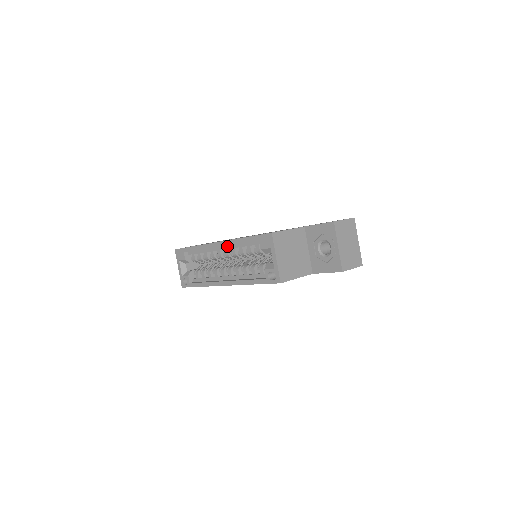
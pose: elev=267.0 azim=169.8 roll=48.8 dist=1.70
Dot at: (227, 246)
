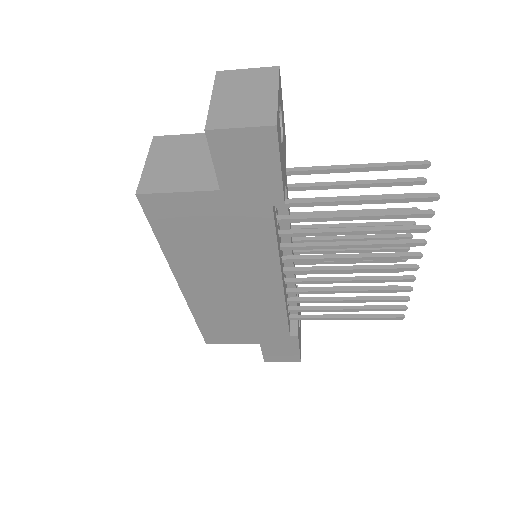
Dot at: occluded
